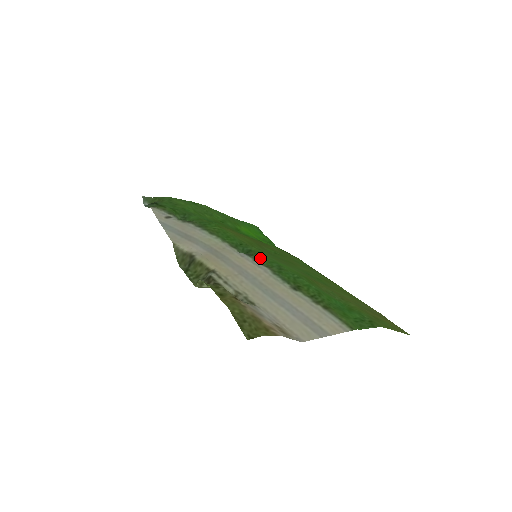
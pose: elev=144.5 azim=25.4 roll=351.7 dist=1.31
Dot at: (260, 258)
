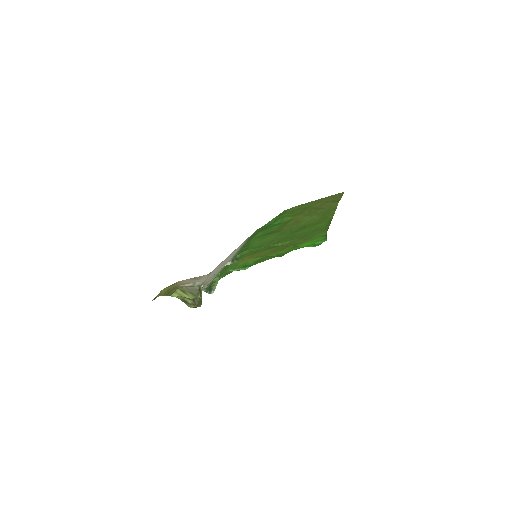
Dot at: (239, 253)
